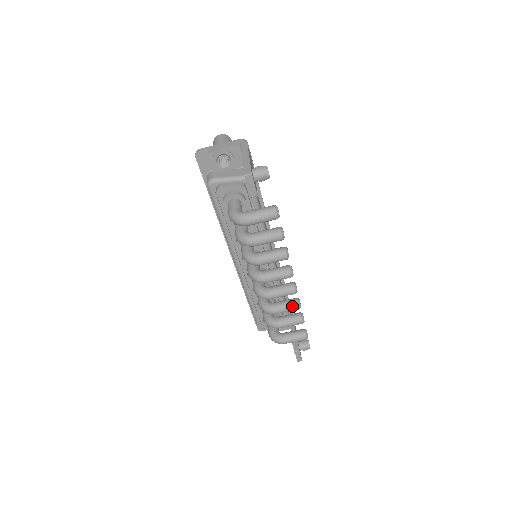
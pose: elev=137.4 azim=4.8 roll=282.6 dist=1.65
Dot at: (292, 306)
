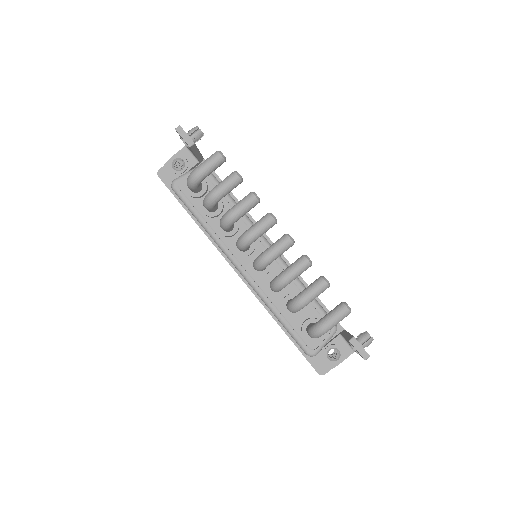
Dot at: (299, 262)
